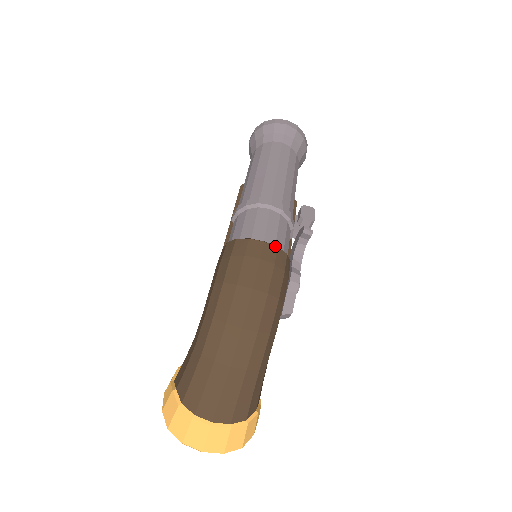
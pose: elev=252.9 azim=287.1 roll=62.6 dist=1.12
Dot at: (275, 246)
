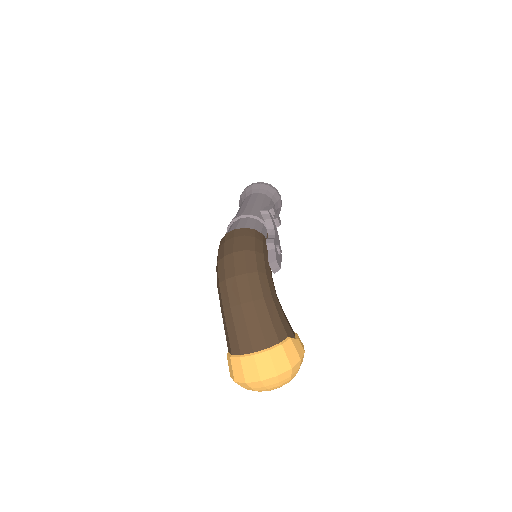
Dot at: (243, 228)
